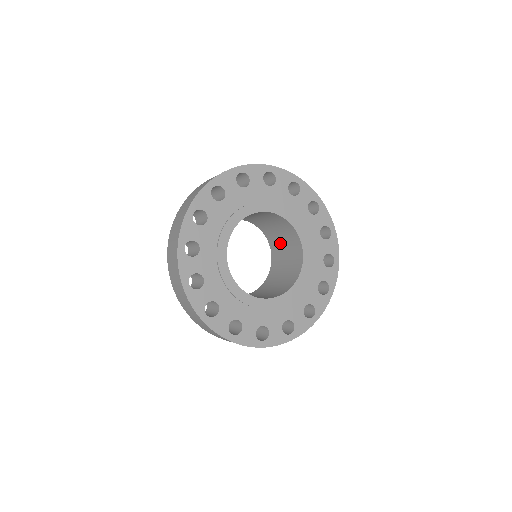
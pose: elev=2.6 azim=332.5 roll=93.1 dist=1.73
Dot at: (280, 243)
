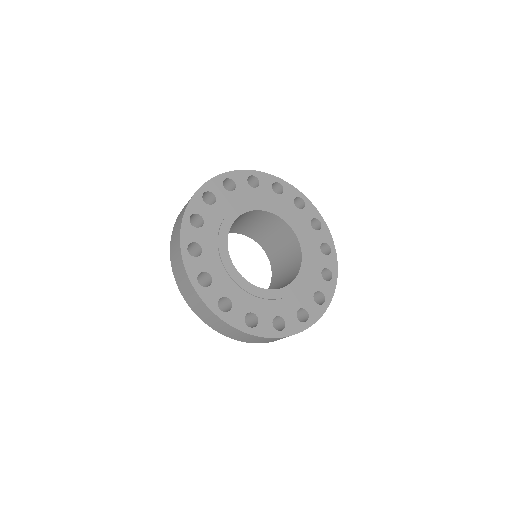
Dot at: (254, 228)
